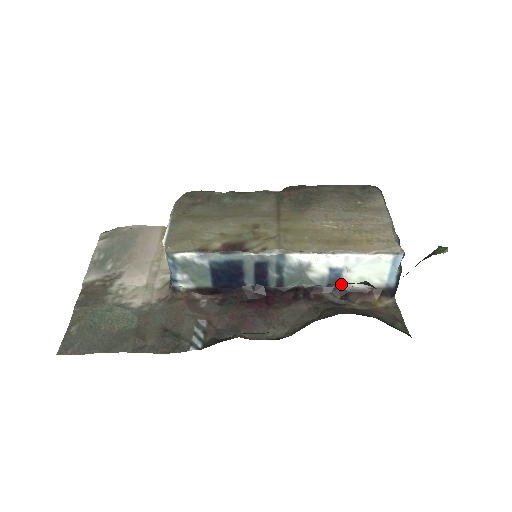
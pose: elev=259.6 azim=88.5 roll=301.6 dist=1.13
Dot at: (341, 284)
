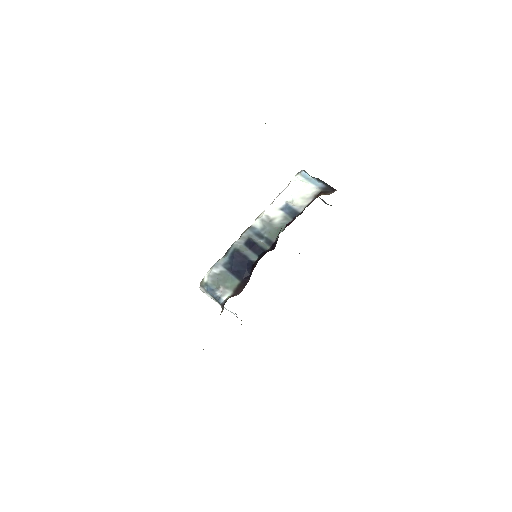
Dot at: (298, 211)
